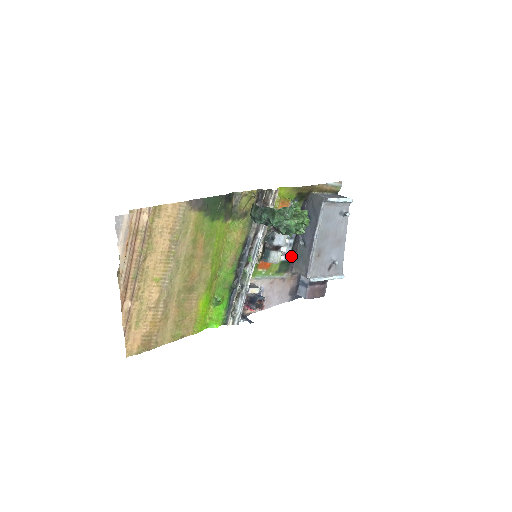
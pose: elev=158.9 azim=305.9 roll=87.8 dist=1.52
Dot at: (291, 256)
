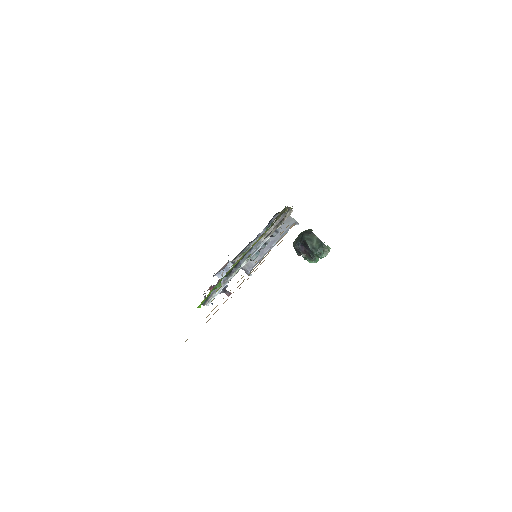
Dot at: occluded
